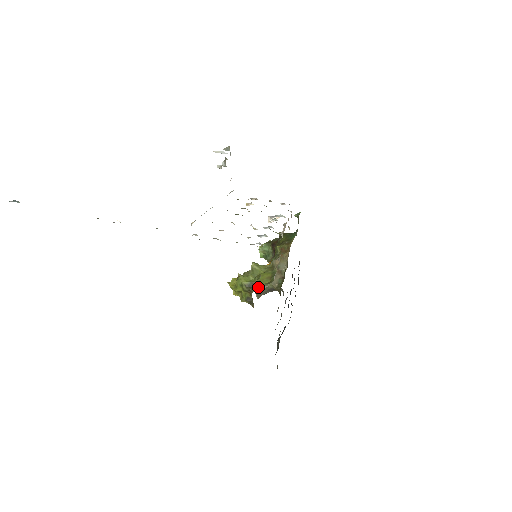
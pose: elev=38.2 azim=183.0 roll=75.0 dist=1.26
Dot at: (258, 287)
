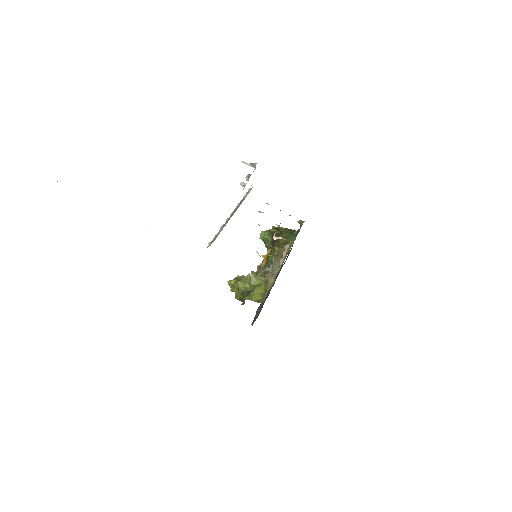
Dot at: occluded
